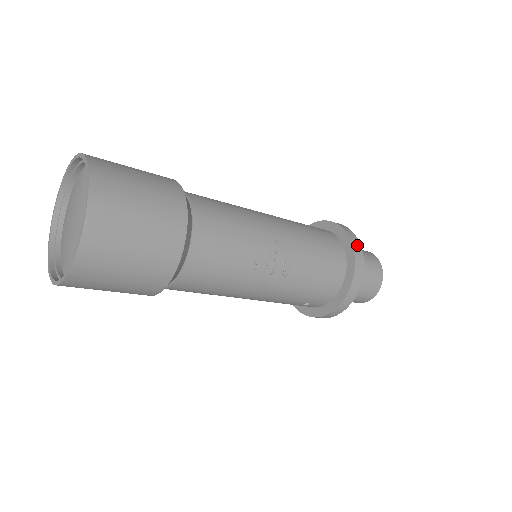
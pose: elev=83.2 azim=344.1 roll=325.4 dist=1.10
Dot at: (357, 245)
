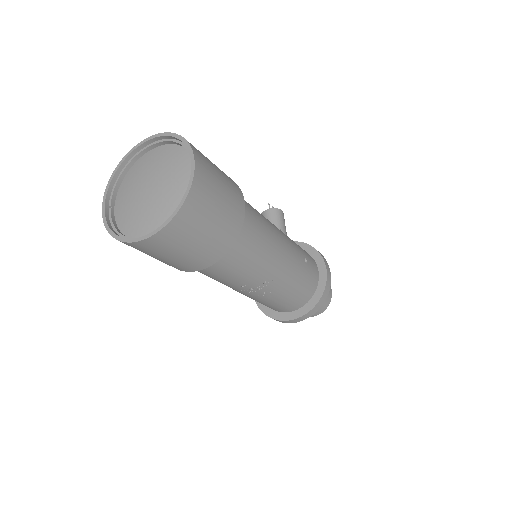
Dot at: (322, 302)
